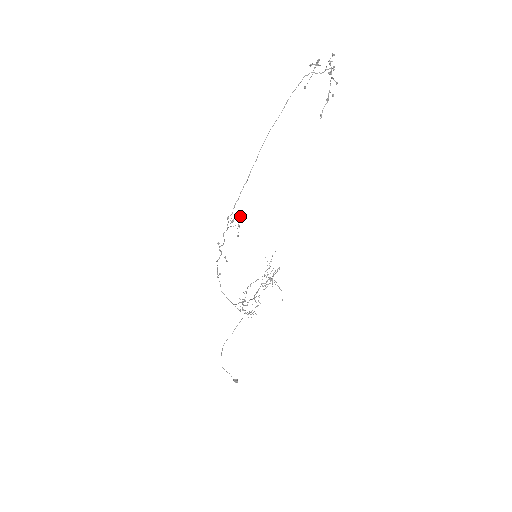
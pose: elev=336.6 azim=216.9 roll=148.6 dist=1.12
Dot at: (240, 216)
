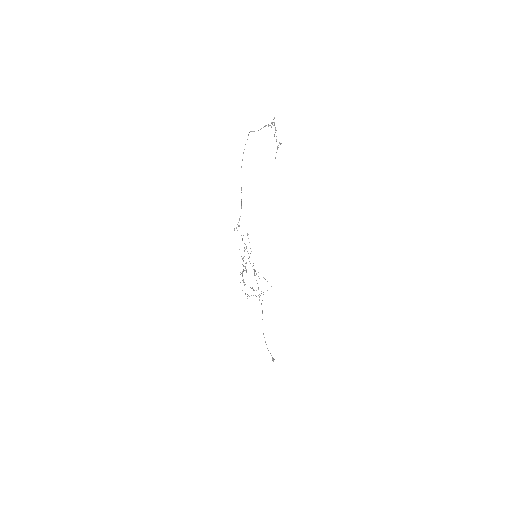
Dot at: (239, 226)
